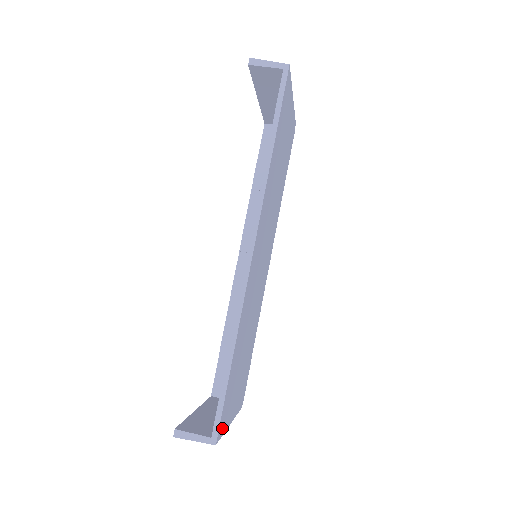
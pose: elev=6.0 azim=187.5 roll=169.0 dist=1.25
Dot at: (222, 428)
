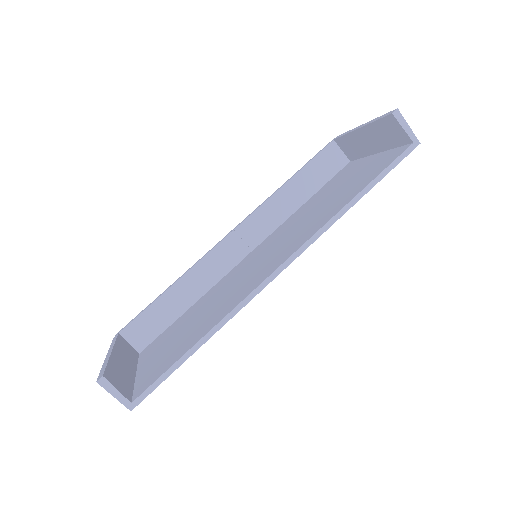
Dot at: occluded
